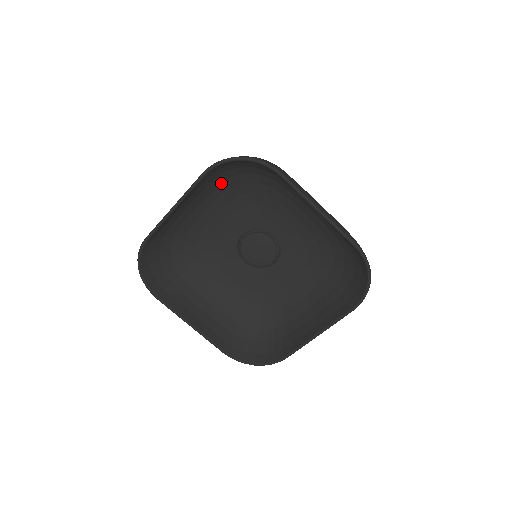
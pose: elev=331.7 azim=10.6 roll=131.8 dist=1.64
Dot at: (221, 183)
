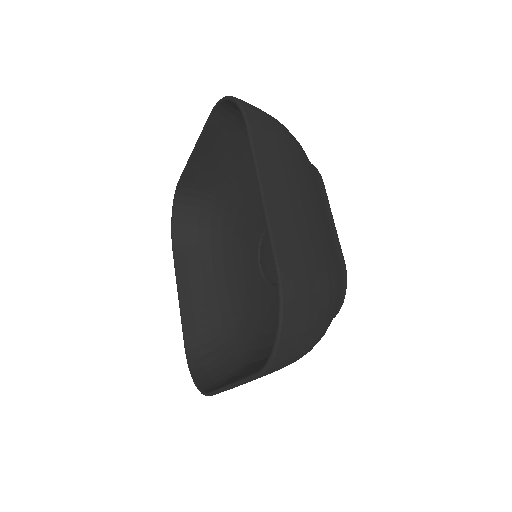
Dot at: occluded
